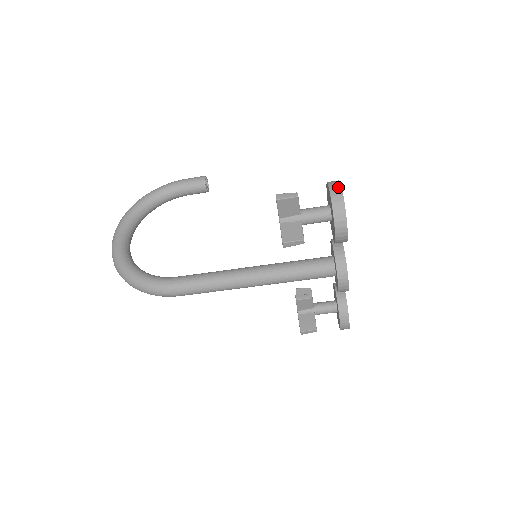
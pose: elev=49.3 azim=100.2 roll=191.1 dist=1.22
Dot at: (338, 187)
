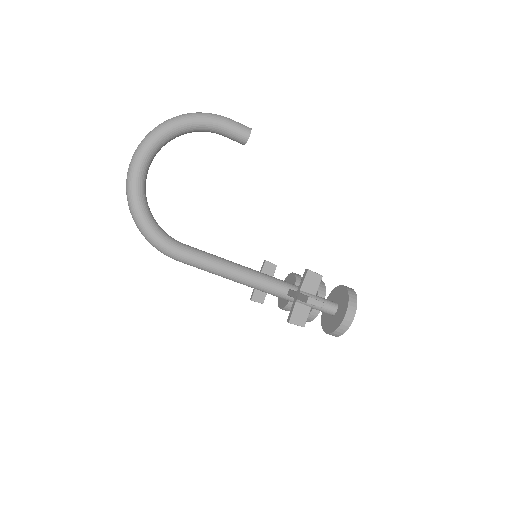
Dot at: (353, 313)
